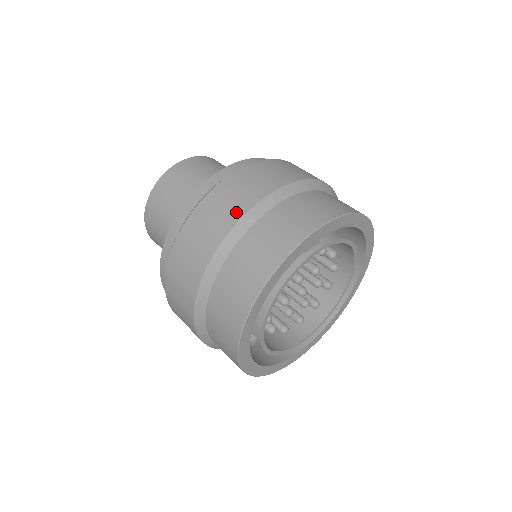
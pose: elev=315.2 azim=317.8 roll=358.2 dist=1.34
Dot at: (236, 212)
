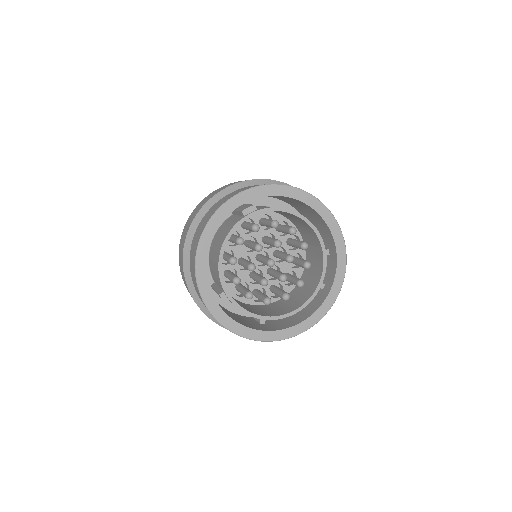
Dot at: (203, 204)
